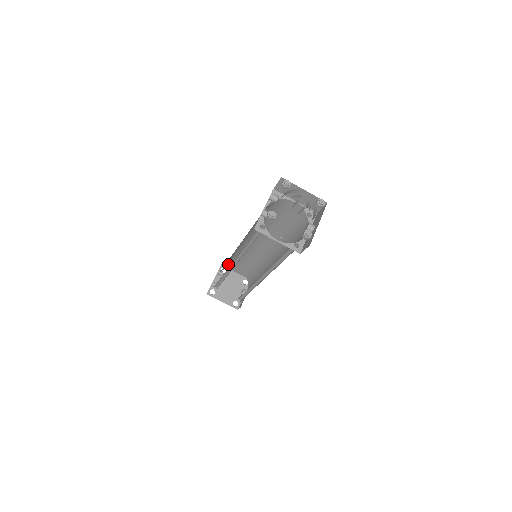
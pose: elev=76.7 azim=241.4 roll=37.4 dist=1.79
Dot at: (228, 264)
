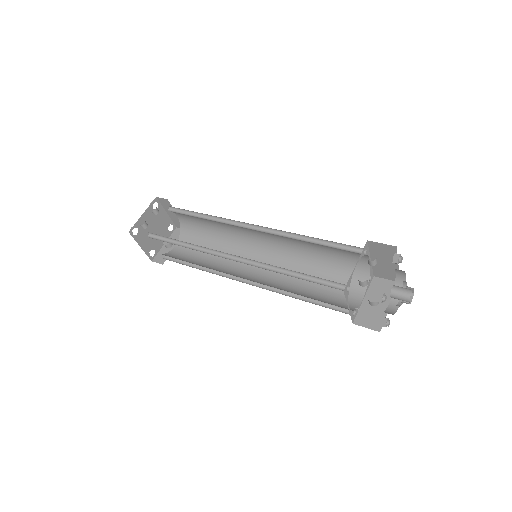
Dot at: occluded
